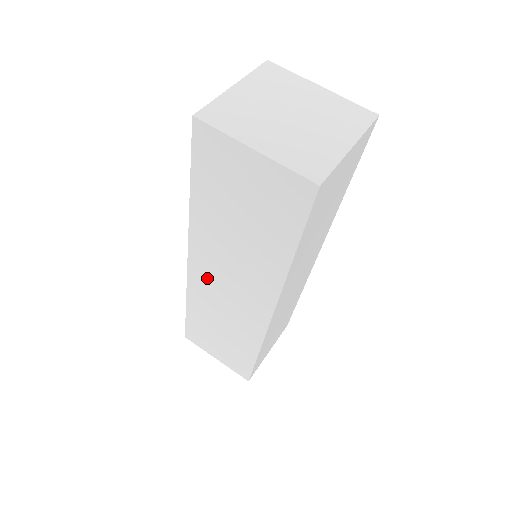
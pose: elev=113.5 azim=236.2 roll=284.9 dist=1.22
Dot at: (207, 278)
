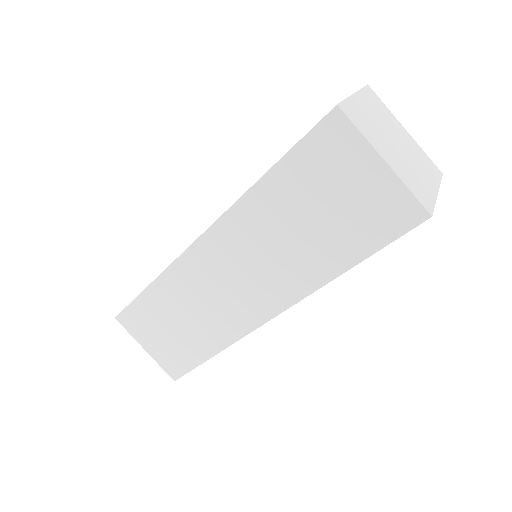
Dot at: (211, 263)
